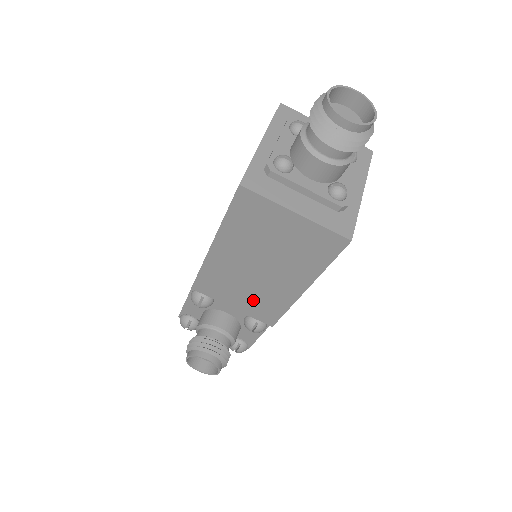
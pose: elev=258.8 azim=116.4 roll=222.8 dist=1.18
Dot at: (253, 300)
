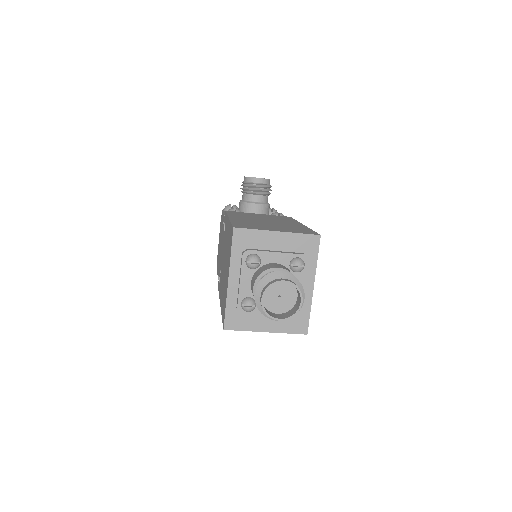
Dot at: occluded
